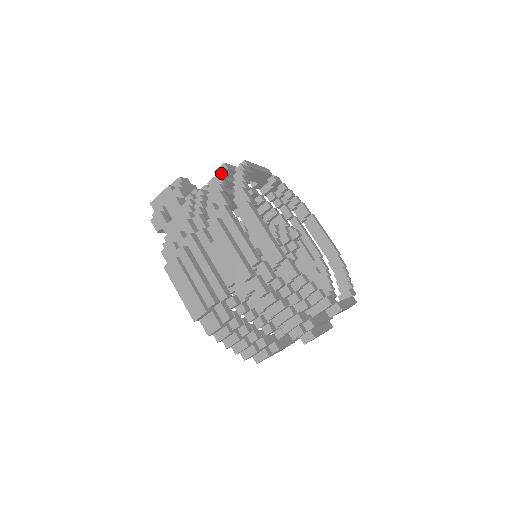
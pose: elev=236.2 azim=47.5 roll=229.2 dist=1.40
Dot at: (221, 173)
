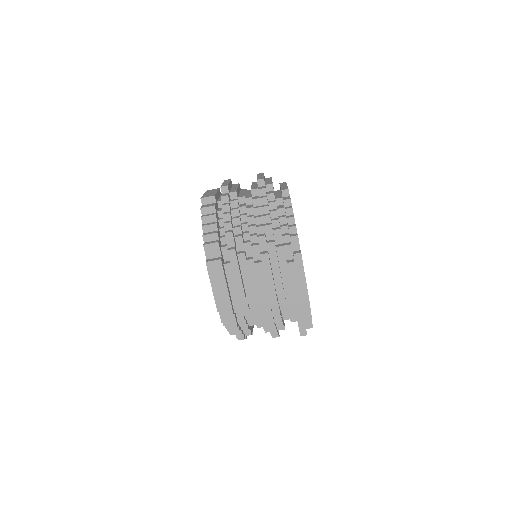
Dot at: occluded
